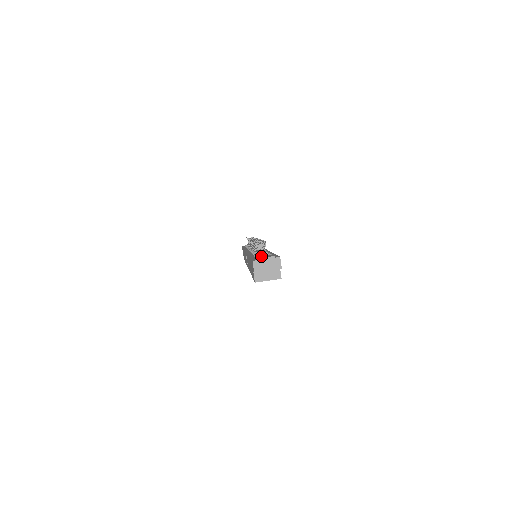
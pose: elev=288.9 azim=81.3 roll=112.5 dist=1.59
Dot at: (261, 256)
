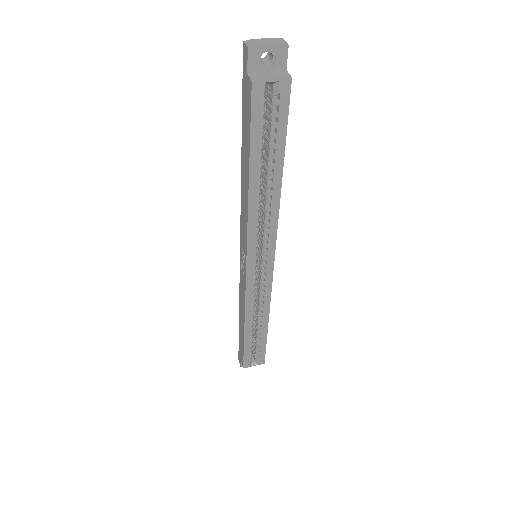
Dot at: occluded
